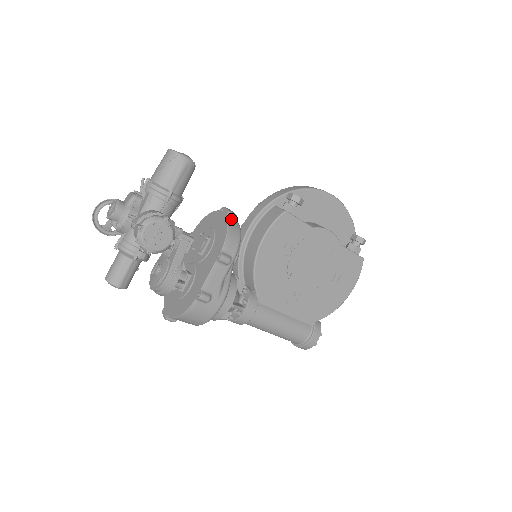
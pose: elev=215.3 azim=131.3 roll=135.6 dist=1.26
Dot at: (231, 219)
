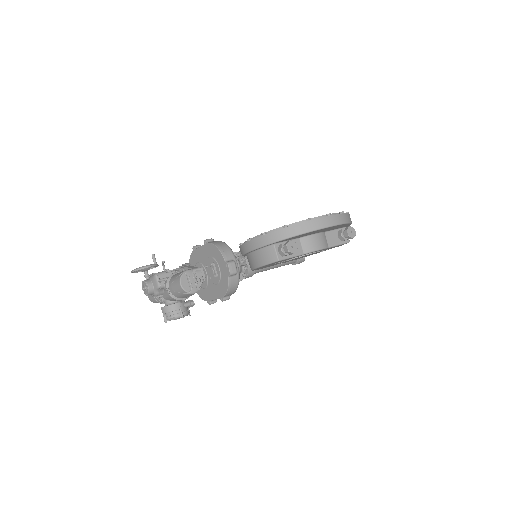
Dot at: (232, 276)
